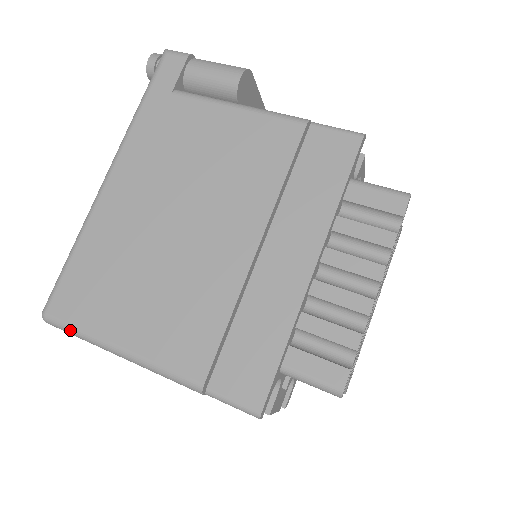
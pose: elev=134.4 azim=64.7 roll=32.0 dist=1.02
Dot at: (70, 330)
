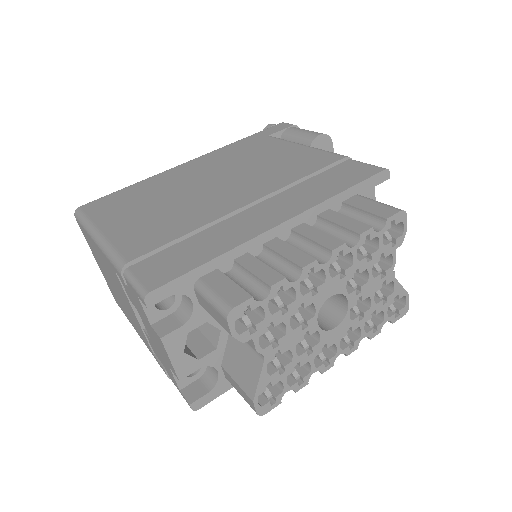
Dot at: (82, 218)
